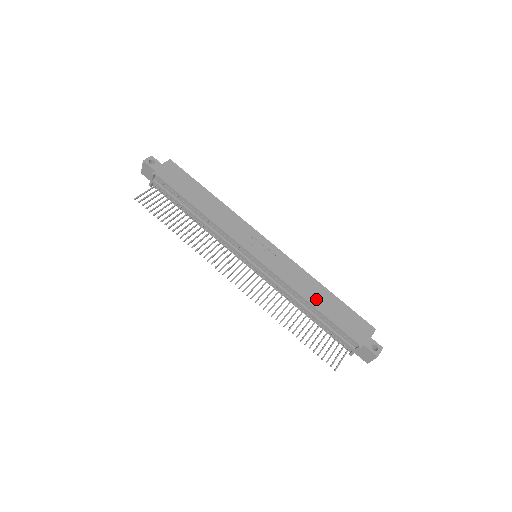
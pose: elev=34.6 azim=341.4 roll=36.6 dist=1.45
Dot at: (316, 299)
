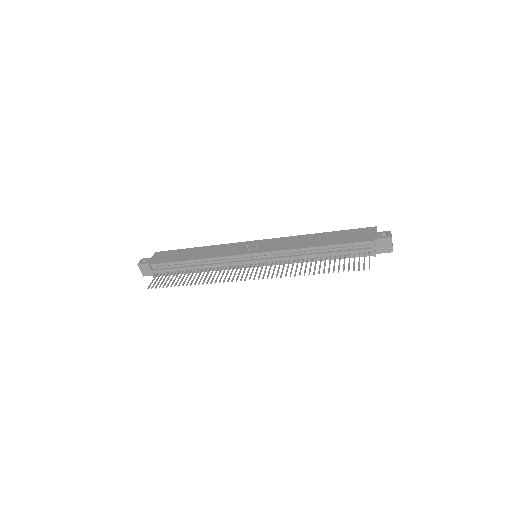
Dot at: (317, 242)
